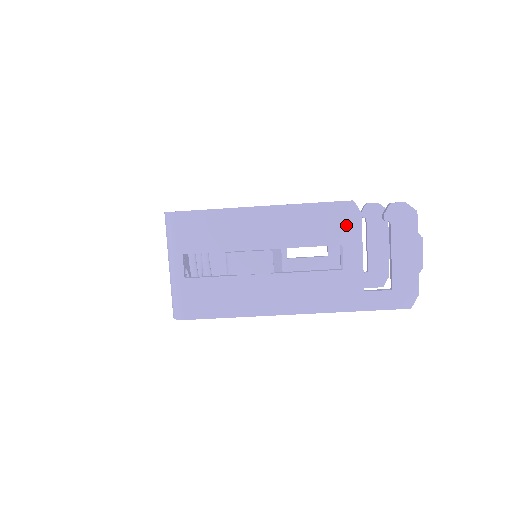
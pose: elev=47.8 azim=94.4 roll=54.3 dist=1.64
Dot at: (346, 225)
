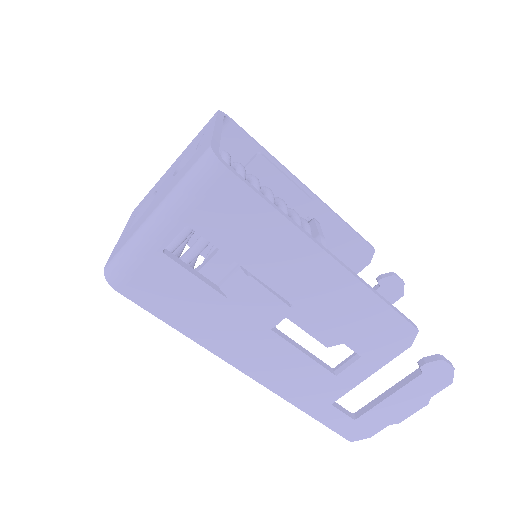
Dot at: (386, 344)
